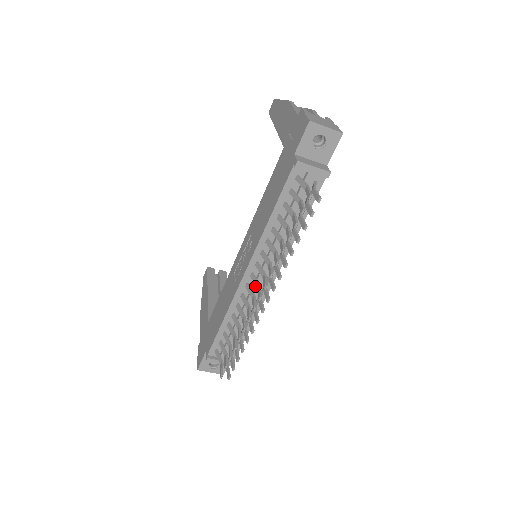
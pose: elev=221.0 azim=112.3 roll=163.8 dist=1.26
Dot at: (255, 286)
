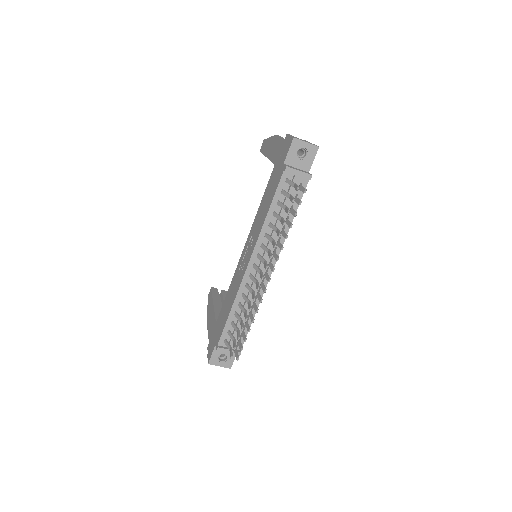
Dot at: (257, 275)
